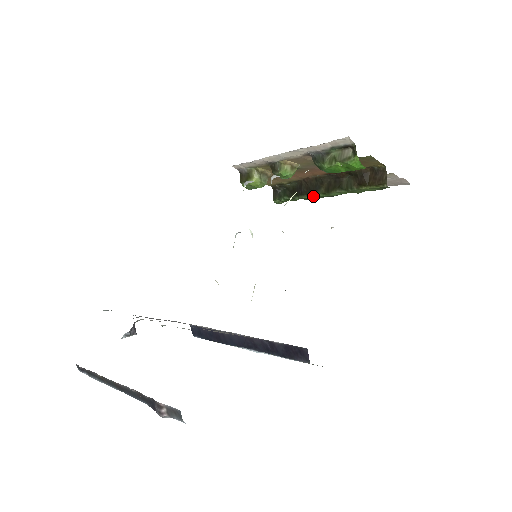
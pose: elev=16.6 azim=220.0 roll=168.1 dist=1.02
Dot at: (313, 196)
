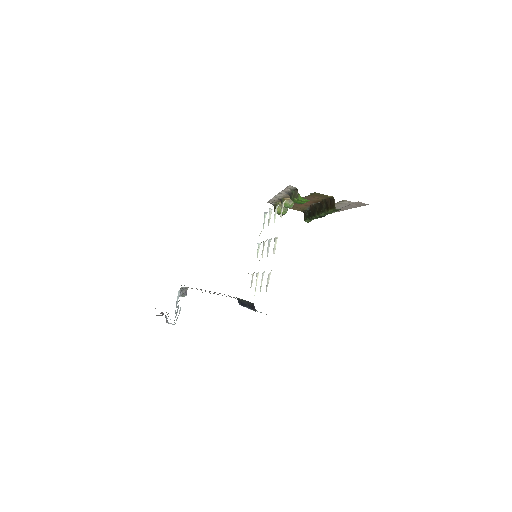
Dot at: (315, 217)
